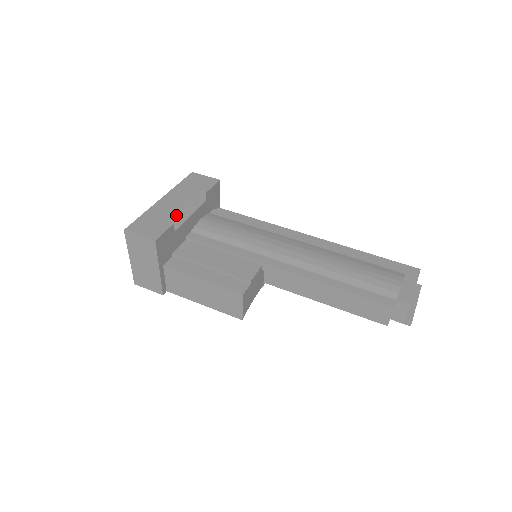
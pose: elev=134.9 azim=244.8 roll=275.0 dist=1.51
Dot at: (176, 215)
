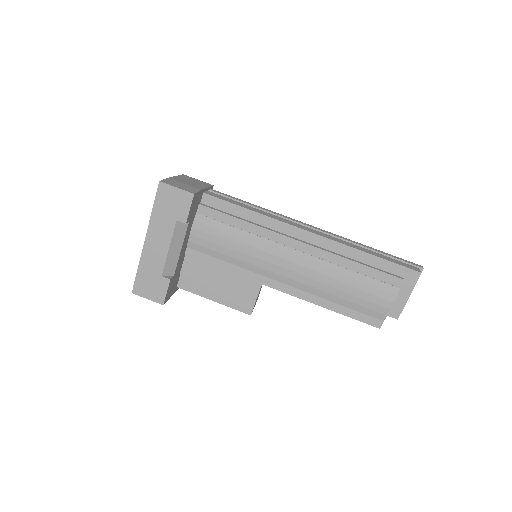
Dot at: (168, 263)
